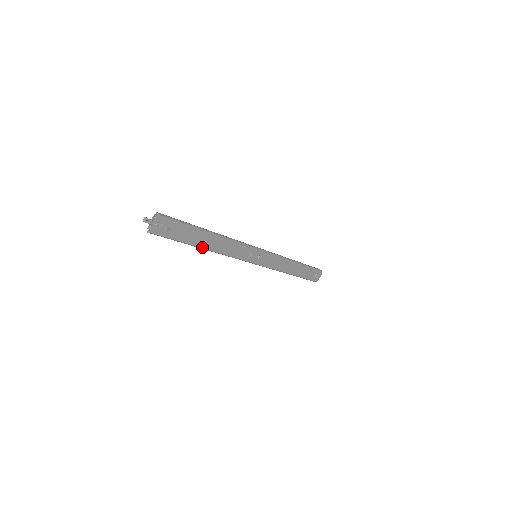
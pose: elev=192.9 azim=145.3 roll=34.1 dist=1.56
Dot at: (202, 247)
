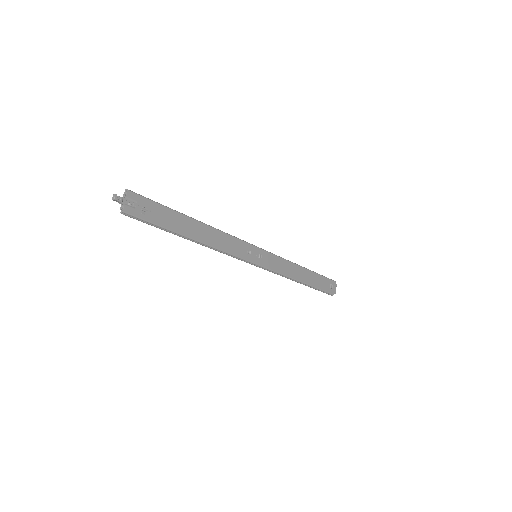
Dot at: (190, 237)
